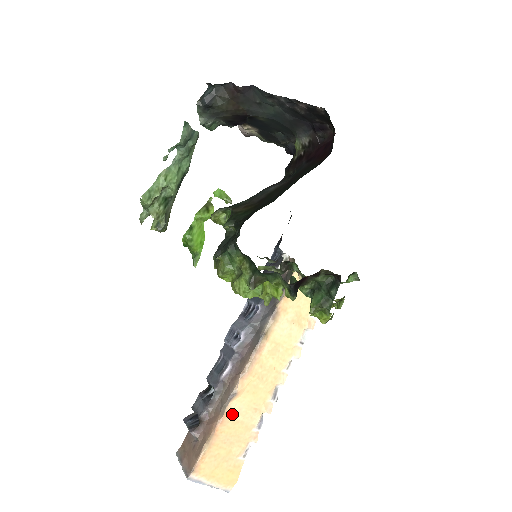
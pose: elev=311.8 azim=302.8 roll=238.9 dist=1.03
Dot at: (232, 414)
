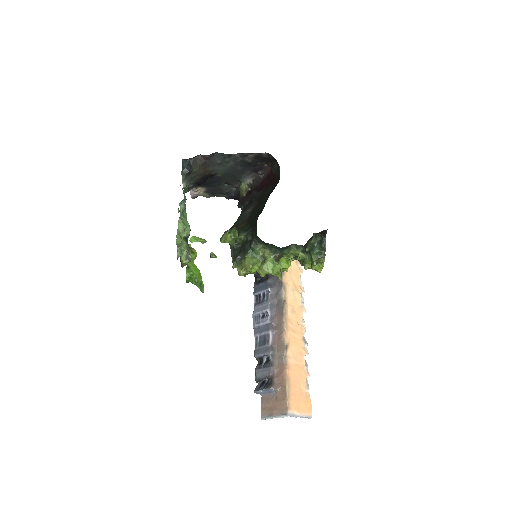
Dot at: (291, 361)
